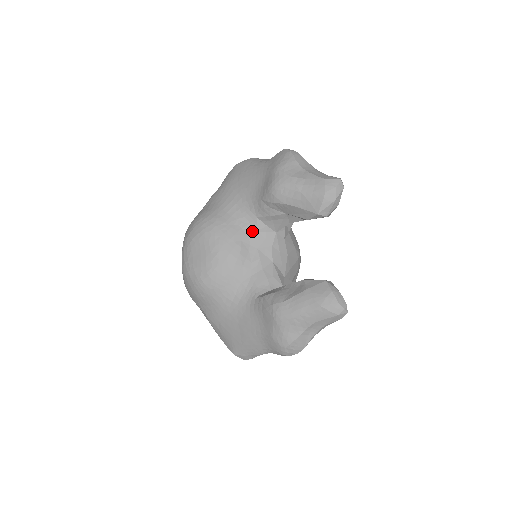
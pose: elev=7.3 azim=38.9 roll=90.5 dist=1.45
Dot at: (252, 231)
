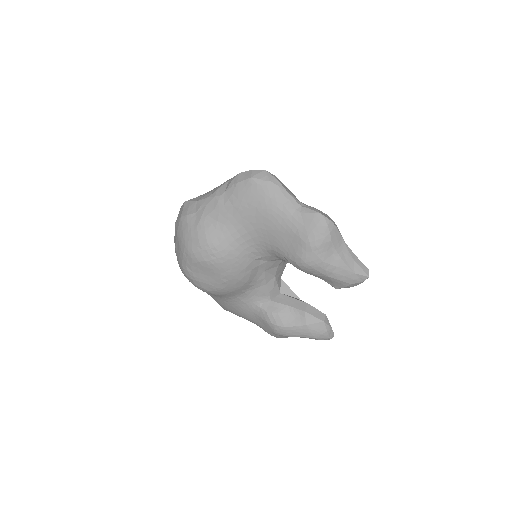
Dot at: (263, 261)
